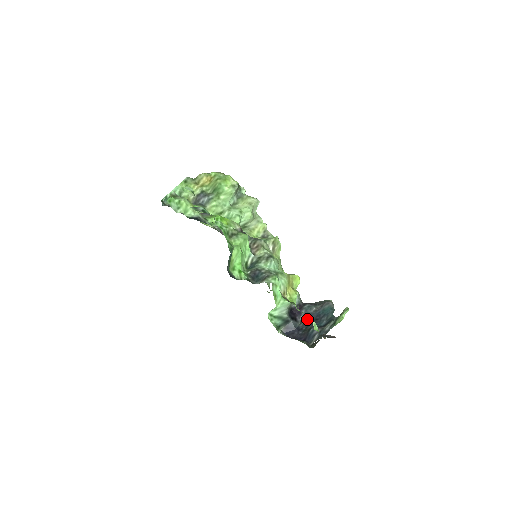
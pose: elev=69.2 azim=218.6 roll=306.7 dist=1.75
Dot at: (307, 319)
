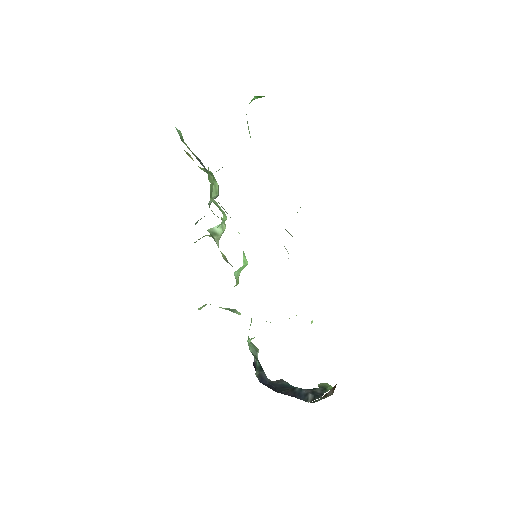
Dot at: (272, 384)
